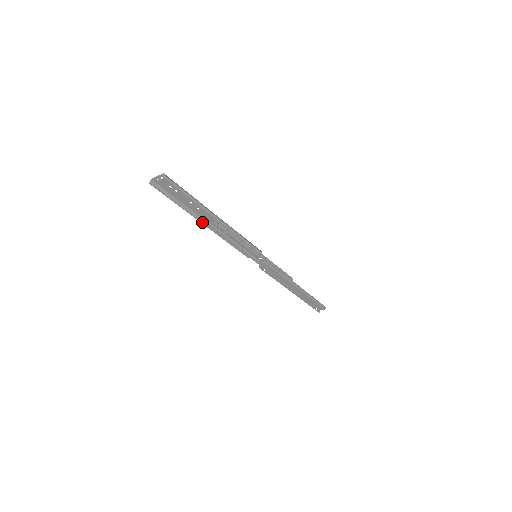
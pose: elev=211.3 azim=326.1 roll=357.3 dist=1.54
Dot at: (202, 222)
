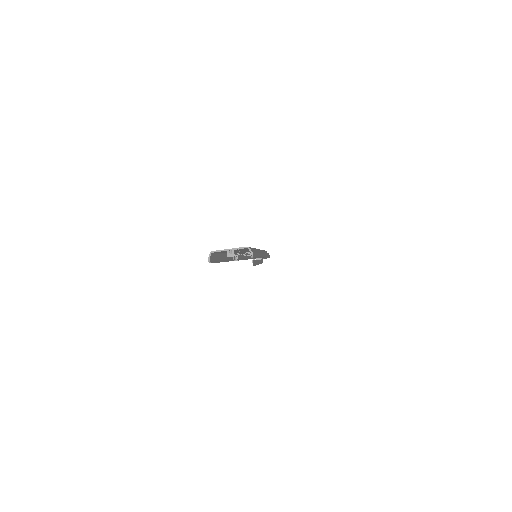
Dot at: (231, 258)
